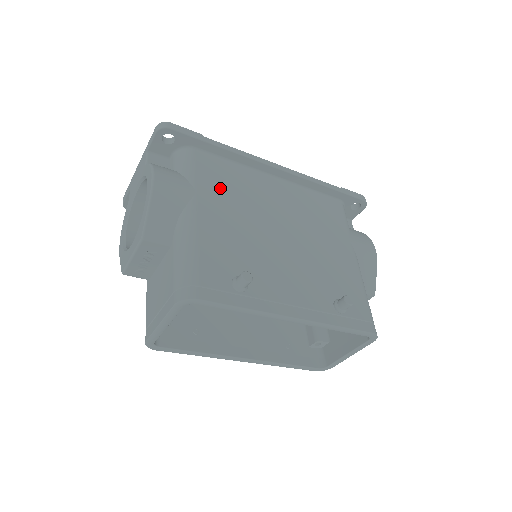
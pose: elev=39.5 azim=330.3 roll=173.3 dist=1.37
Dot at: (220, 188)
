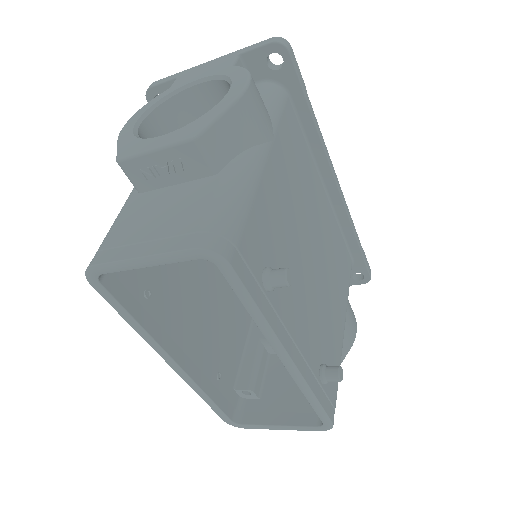
Dot at: (291, 157)
